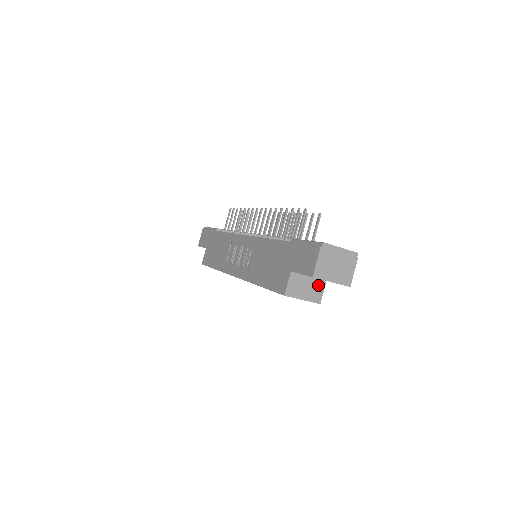
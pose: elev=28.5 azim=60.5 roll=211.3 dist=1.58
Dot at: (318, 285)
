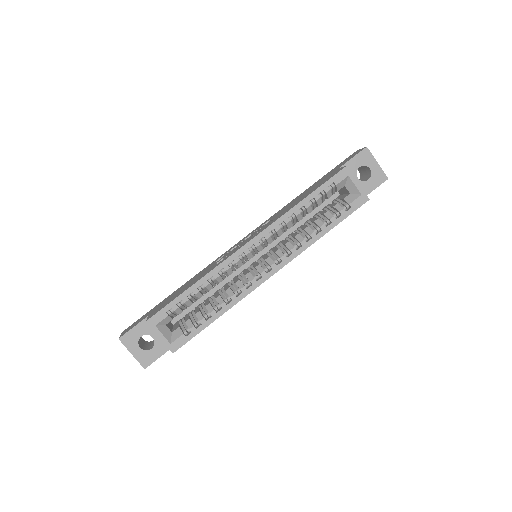
Dot at: occluded
